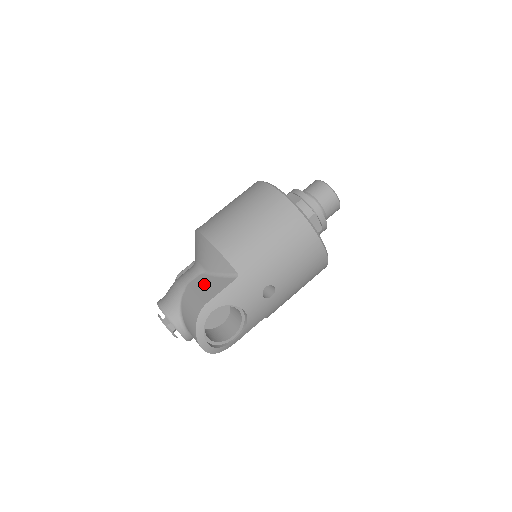
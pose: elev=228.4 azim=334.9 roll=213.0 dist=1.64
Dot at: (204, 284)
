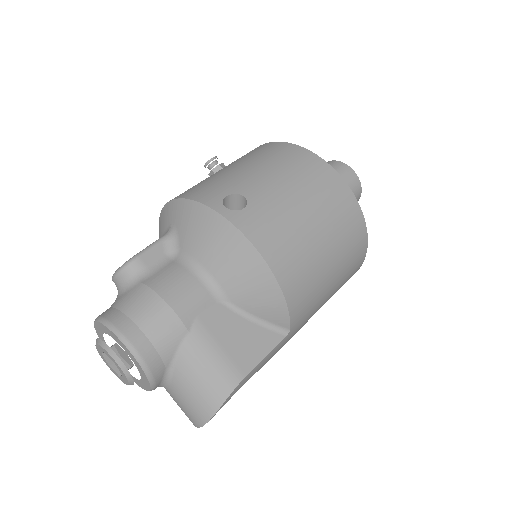
Dot at: (230, 331)
